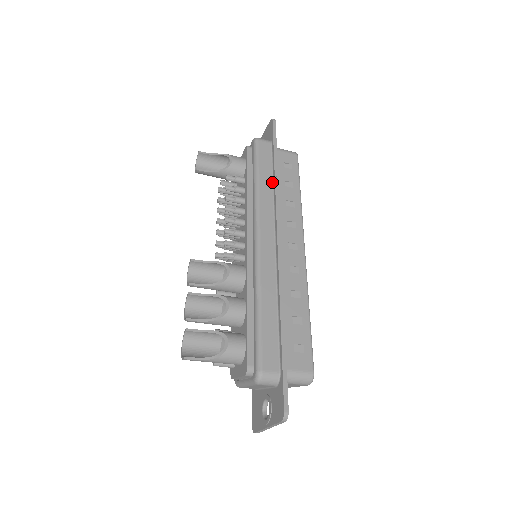
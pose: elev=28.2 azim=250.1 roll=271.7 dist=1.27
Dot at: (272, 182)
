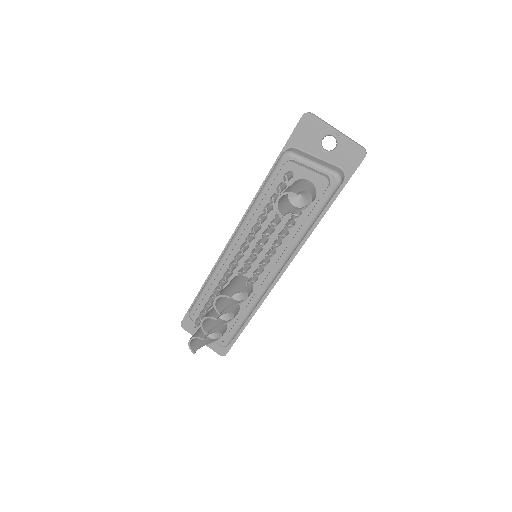
Dot at: (314, 223)
